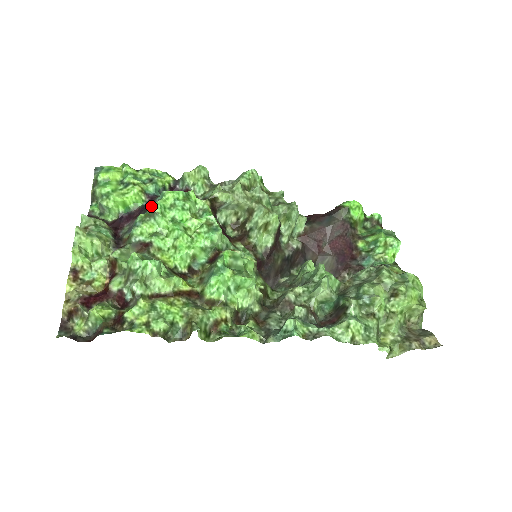
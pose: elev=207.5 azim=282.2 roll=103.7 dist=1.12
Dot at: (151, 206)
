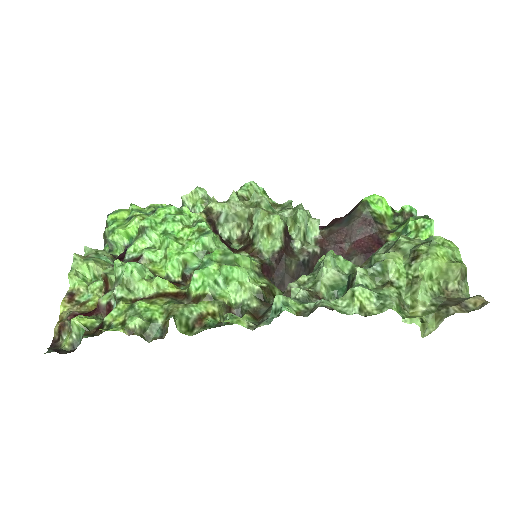
Dot at: (141, 222)
